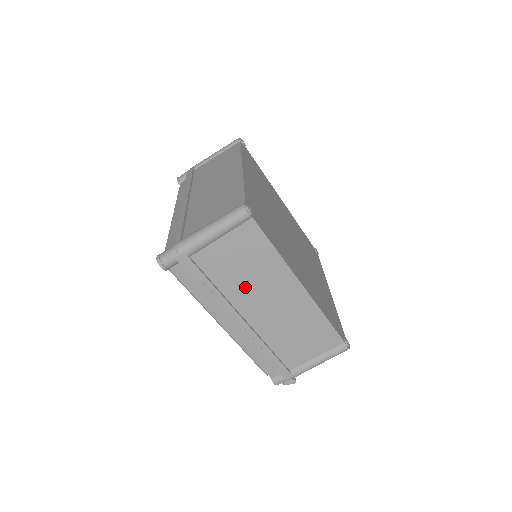
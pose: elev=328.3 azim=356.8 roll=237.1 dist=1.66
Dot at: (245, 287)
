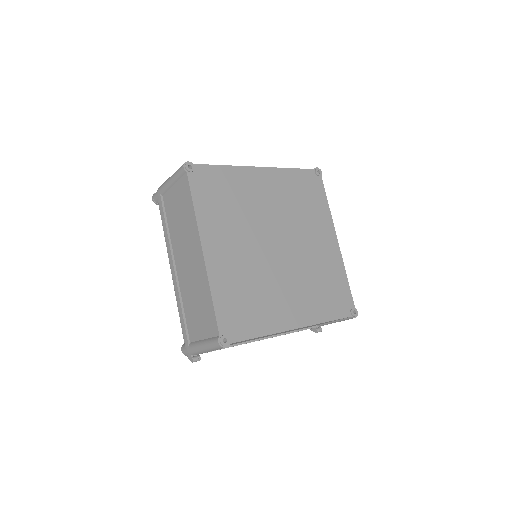
Dot at: (179, 236)
